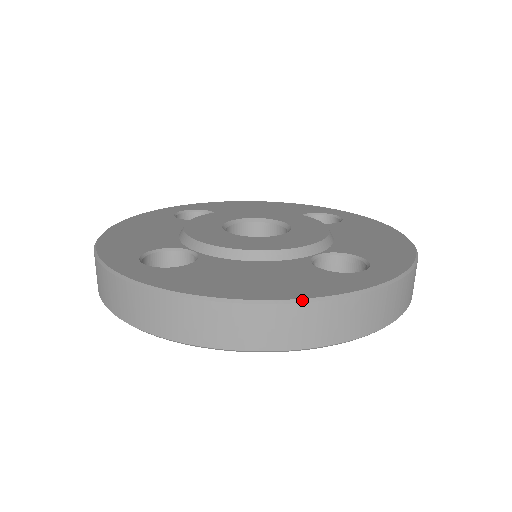
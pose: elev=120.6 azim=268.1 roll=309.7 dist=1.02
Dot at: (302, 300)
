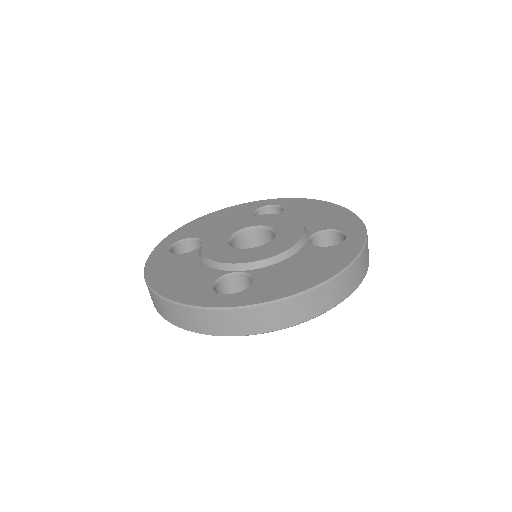
Dot at: (344, 269)
